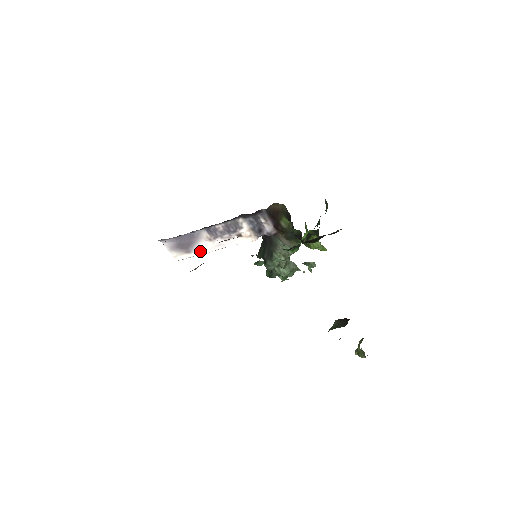
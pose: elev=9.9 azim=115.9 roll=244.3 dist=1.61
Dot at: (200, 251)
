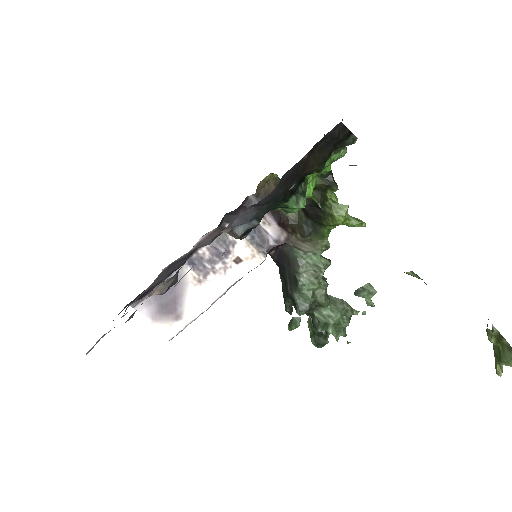
Dot at: (194, 311)
